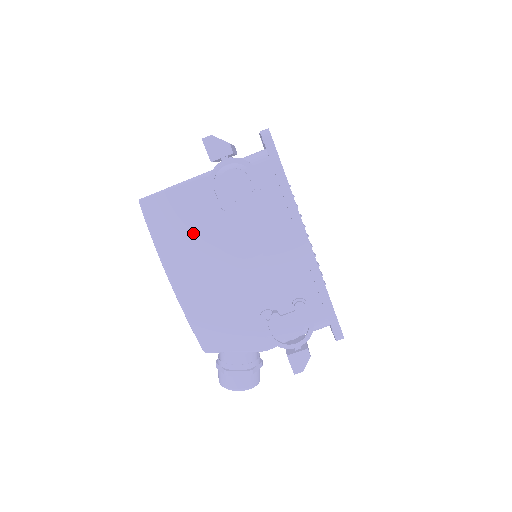
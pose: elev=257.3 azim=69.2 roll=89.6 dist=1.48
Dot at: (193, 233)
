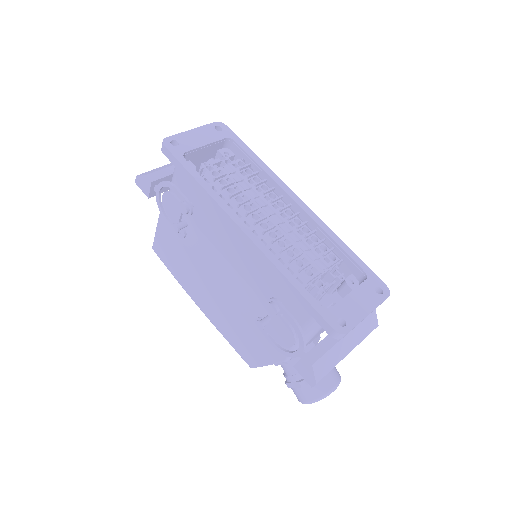
Dot at: (184, 261)
